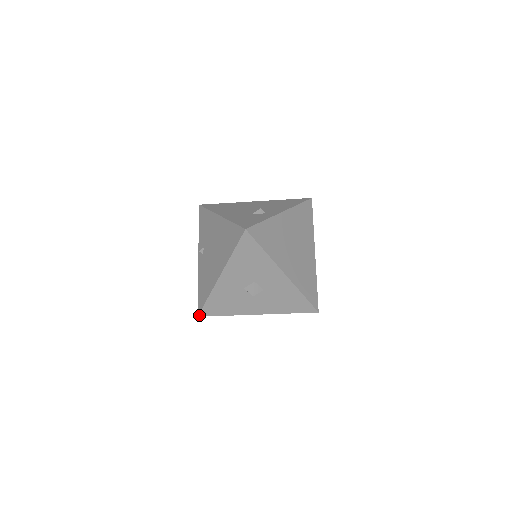
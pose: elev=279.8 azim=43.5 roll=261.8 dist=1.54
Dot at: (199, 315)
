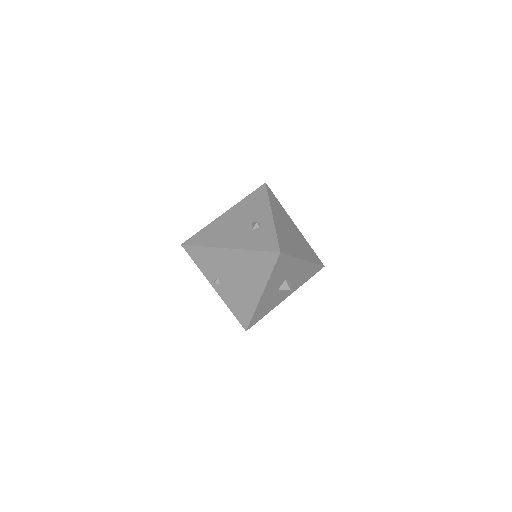
Dot at: (247, 329)
